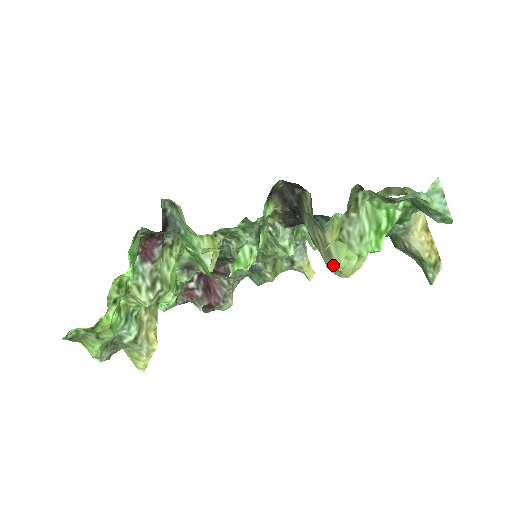
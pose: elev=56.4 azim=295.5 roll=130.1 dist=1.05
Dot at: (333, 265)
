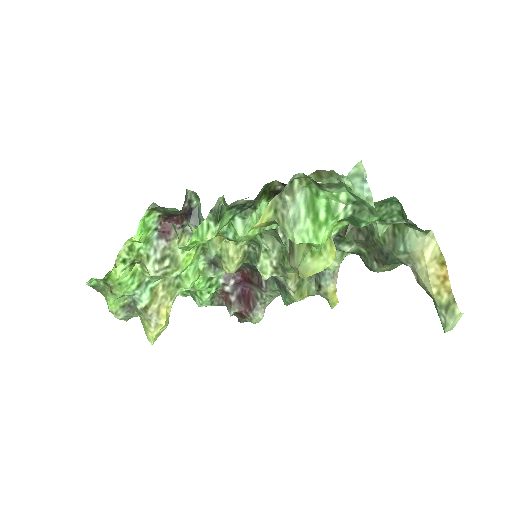
Dot at: (293, 262)
